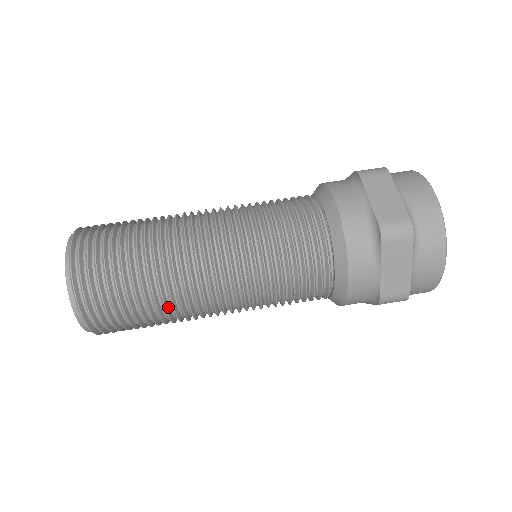
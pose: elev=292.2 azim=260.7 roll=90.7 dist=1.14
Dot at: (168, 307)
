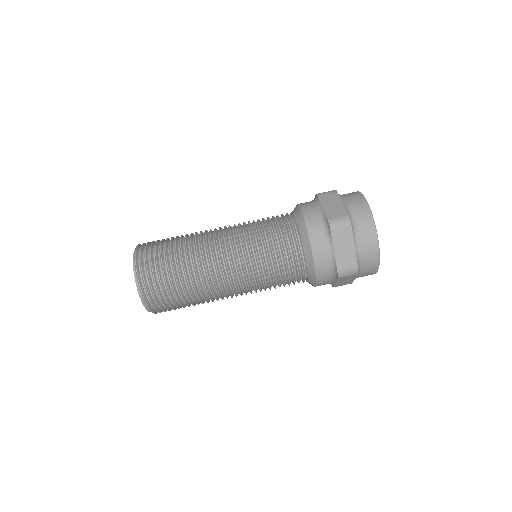
Dot at: occluded
